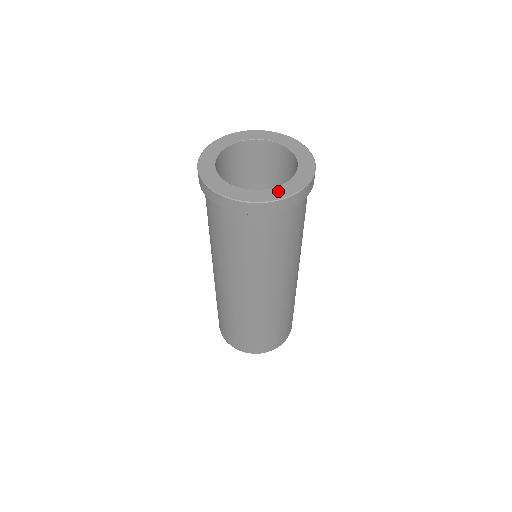
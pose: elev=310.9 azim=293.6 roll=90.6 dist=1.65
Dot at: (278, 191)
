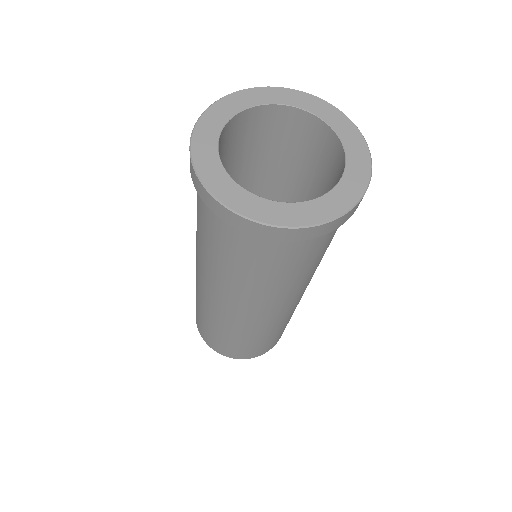
Dot at: (349, 185)
